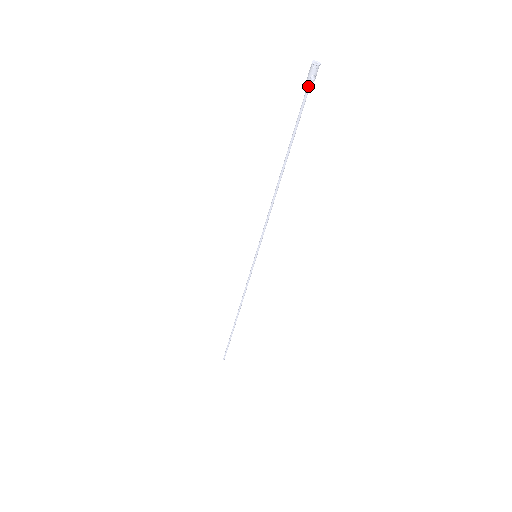
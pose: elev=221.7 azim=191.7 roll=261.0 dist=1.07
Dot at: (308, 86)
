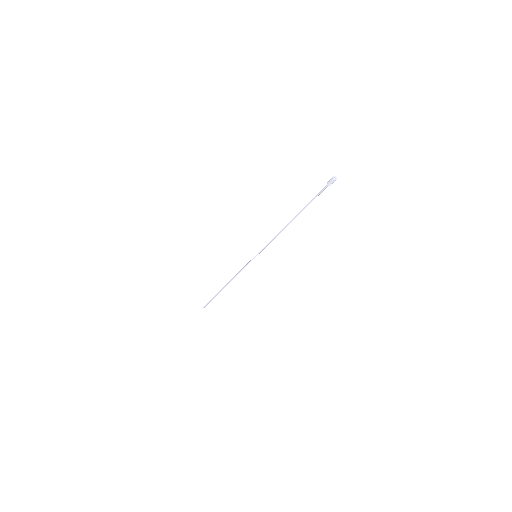
Dot at: (326, 187)
